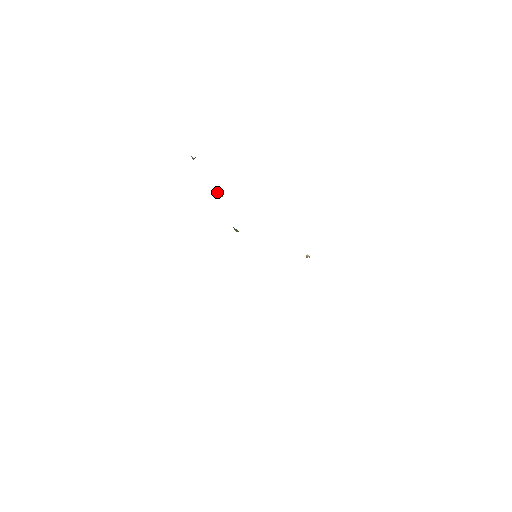
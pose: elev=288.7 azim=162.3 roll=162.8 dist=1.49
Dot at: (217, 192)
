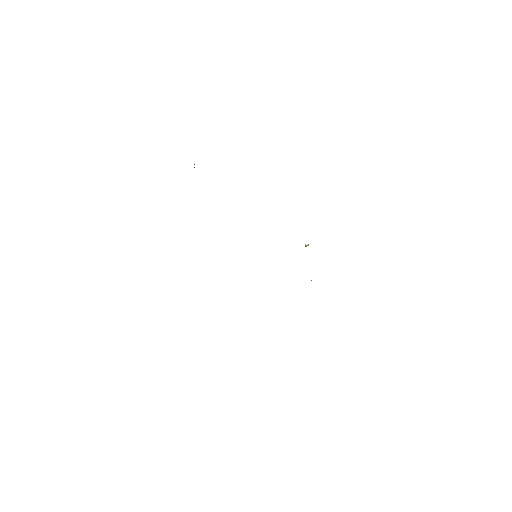
Dot at: occluded
